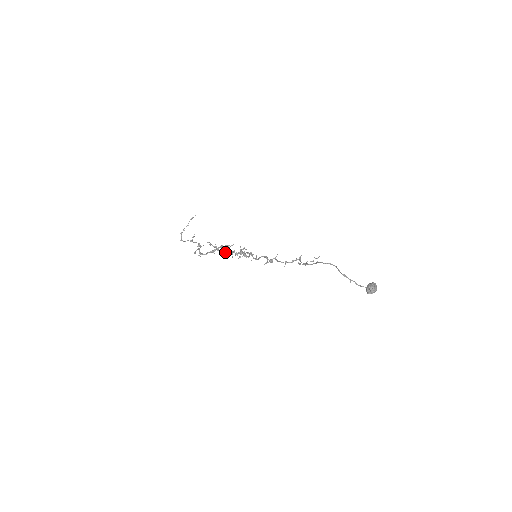
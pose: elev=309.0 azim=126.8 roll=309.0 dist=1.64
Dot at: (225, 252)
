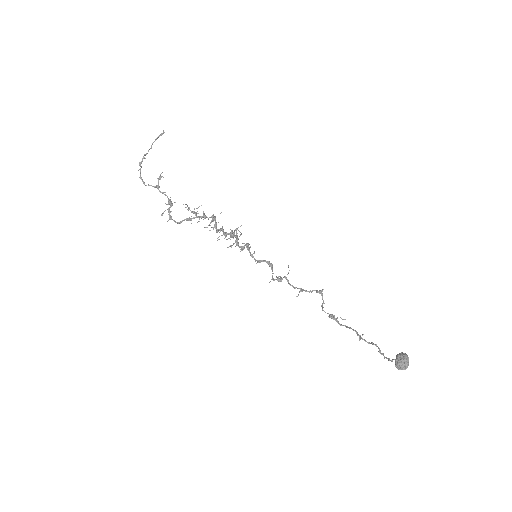
Dot at: occluded
